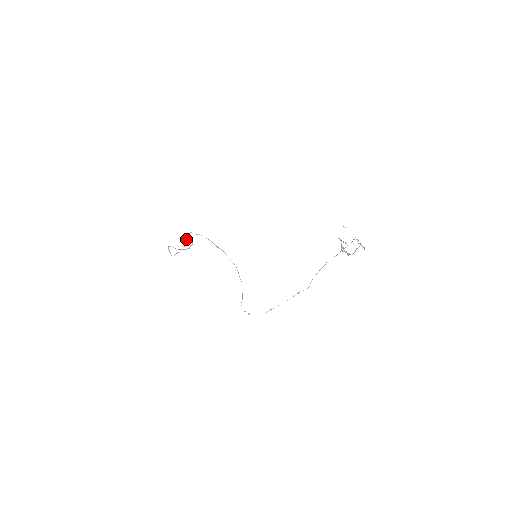
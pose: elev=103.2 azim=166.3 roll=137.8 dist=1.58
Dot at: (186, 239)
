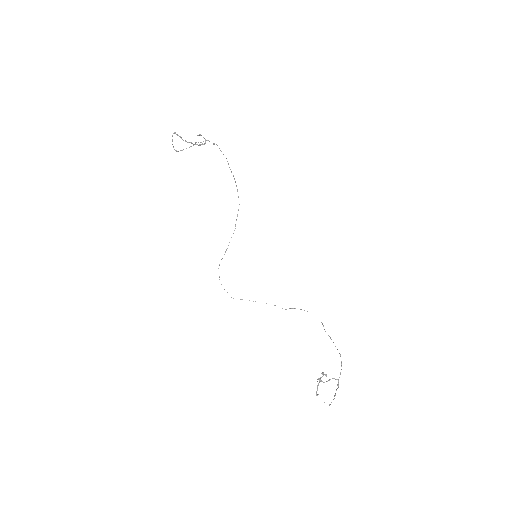
Dot at: (199, 135)
